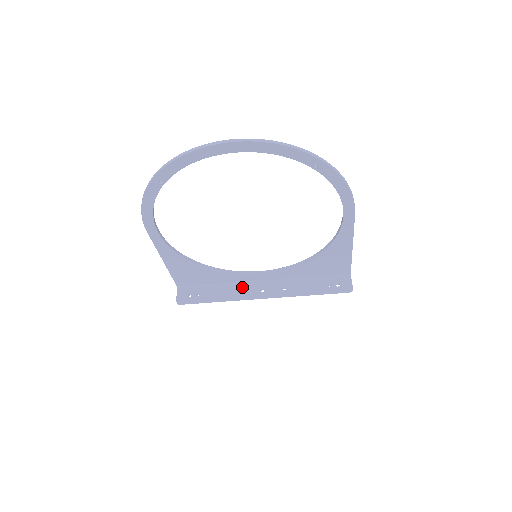
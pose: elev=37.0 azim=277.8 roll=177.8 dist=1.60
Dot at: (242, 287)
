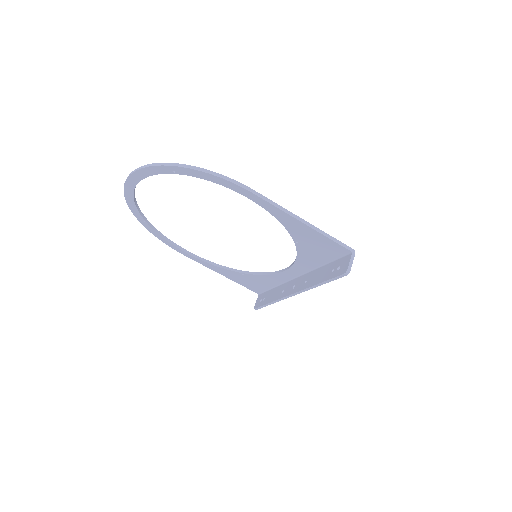
Dot at: (285, 286)
